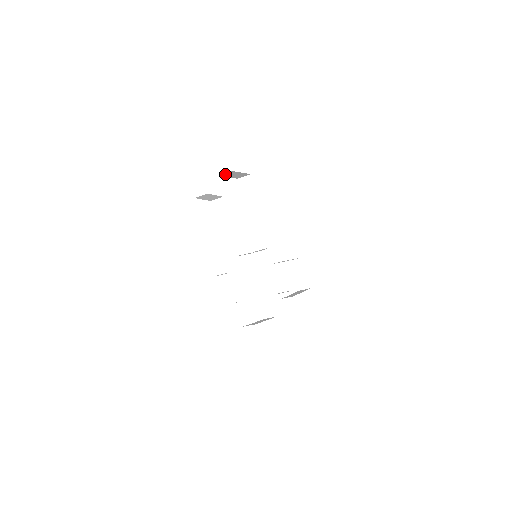
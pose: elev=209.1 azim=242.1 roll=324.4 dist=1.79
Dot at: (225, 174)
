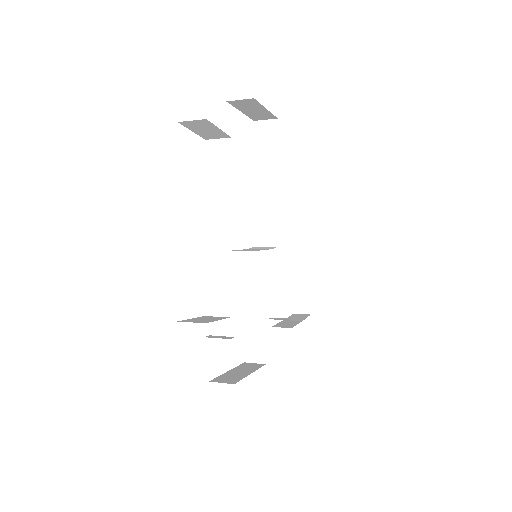
Dot at: (240, 102)
